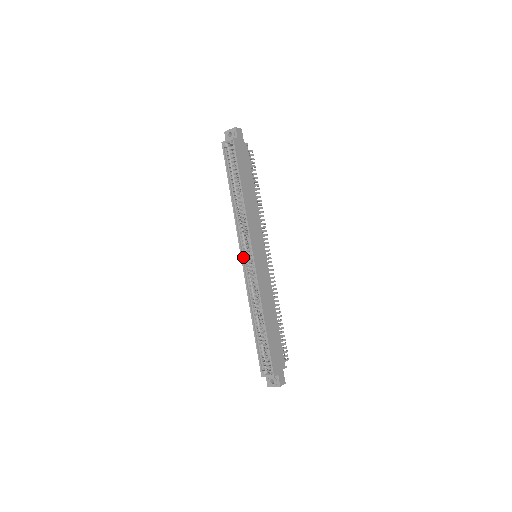
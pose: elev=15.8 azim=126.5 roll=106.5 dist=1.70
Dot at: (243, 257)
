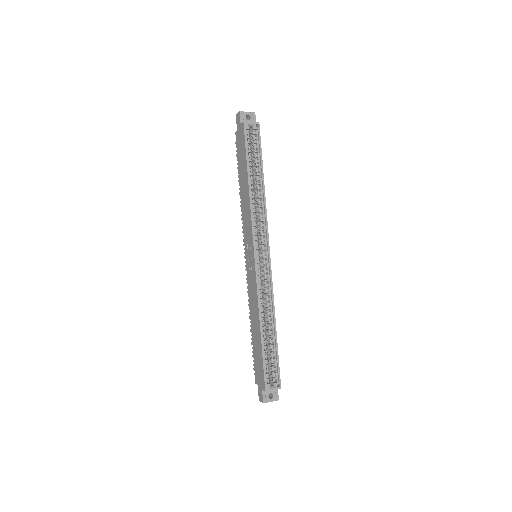
Dot at: (255, 255)
